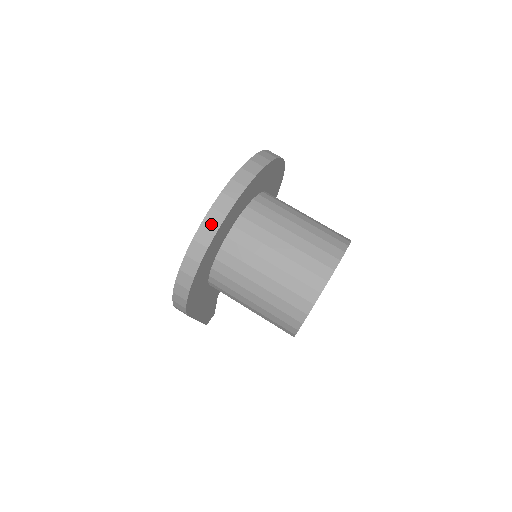
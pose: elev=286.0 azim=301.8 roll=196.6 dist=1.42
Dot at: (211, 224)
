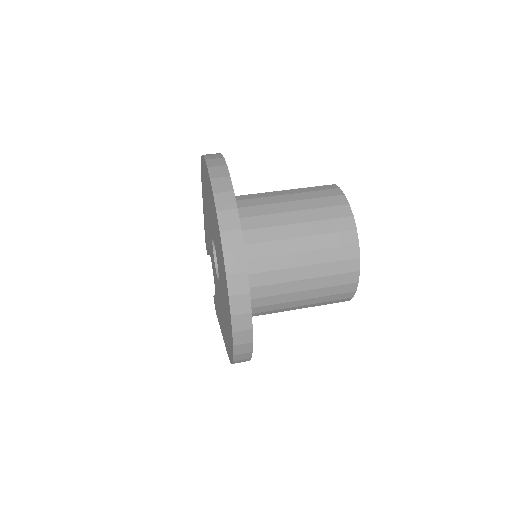
Dot at: (241, 310)
